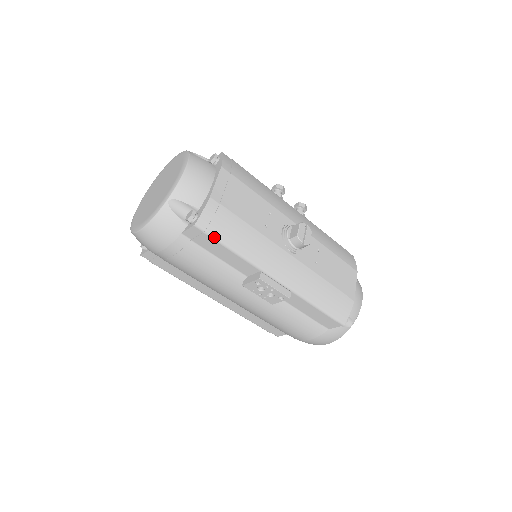
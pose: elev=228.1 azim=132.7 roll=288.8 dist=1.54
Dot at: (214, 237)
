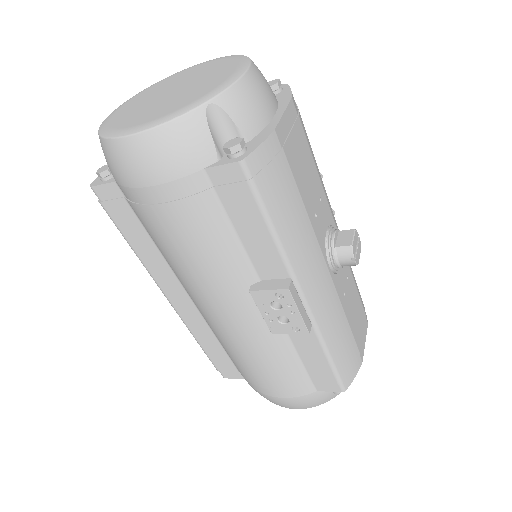
Dot at: (258, 195)
